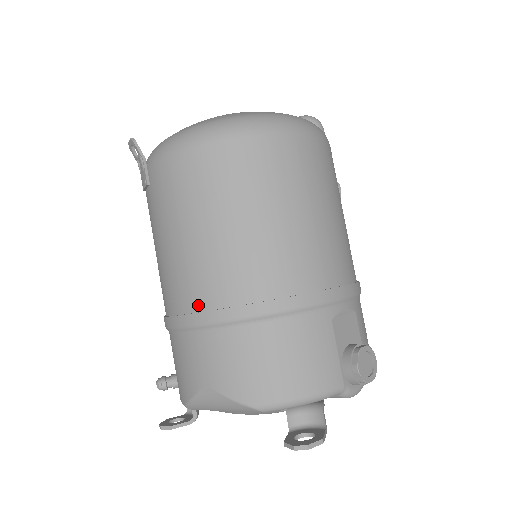
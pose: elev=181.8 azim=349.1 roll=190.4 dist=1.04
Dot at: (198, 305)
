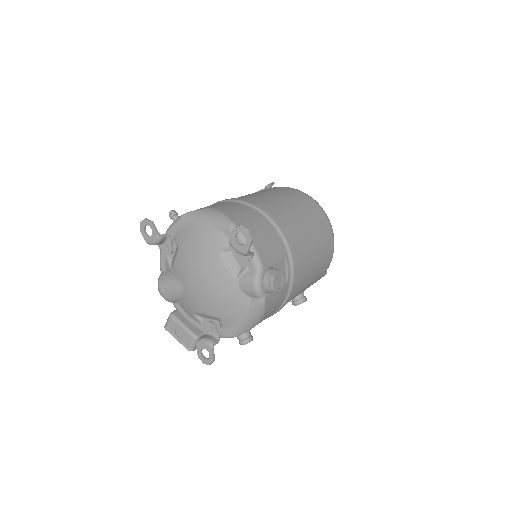
Dot at: occluded
